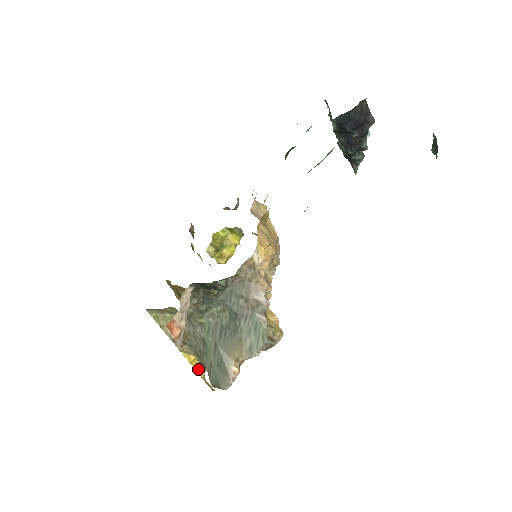
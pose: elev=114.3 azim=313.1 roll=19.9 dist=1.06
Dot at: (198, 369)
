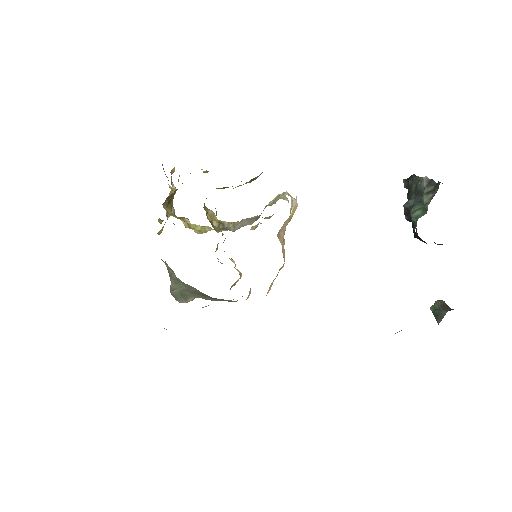
Dot at: (159, 232)
